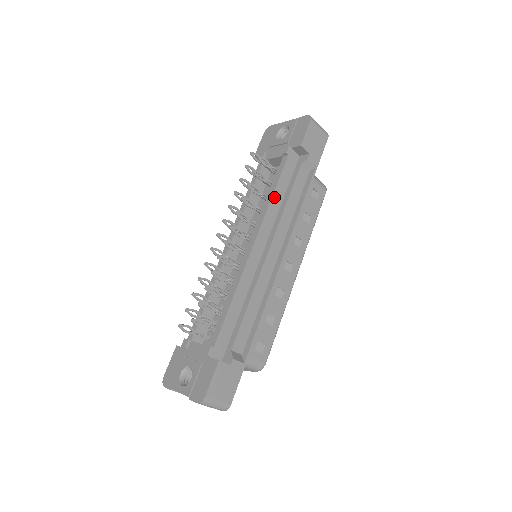
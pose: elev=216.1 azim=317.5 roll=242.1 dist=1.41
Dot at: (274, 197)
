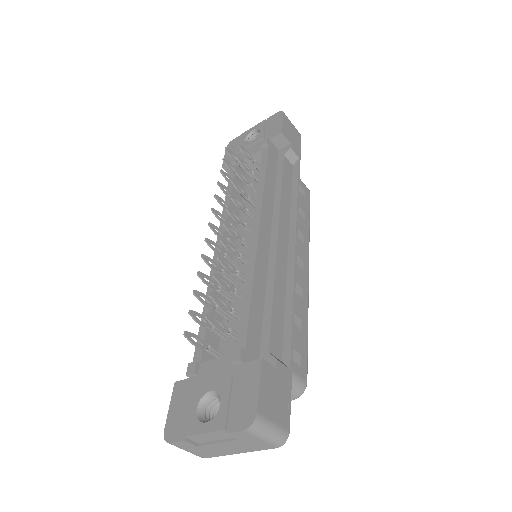
Dot at: (266, 182)
